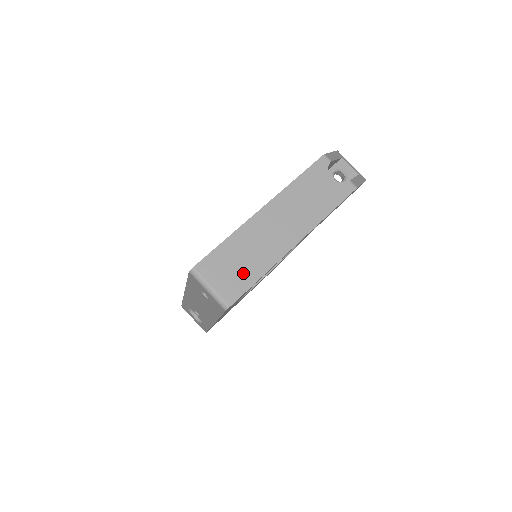
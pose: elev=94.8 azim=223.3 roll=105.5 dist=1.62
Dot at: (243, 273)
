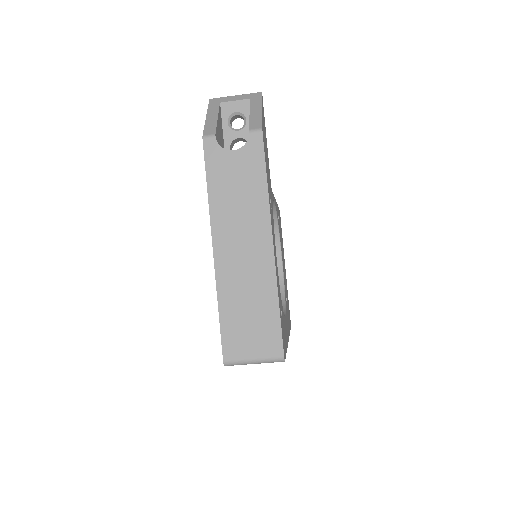
Dot at: (262, 320)
